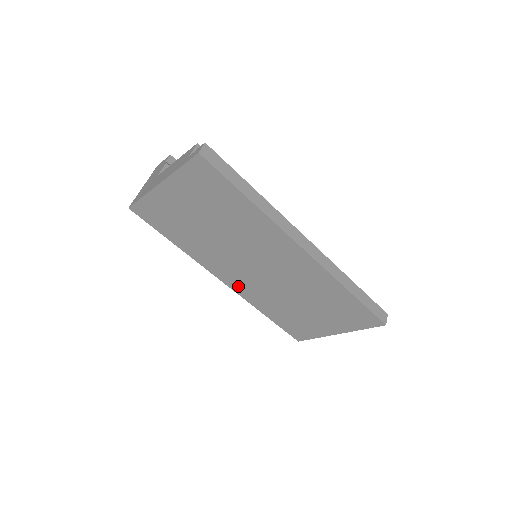
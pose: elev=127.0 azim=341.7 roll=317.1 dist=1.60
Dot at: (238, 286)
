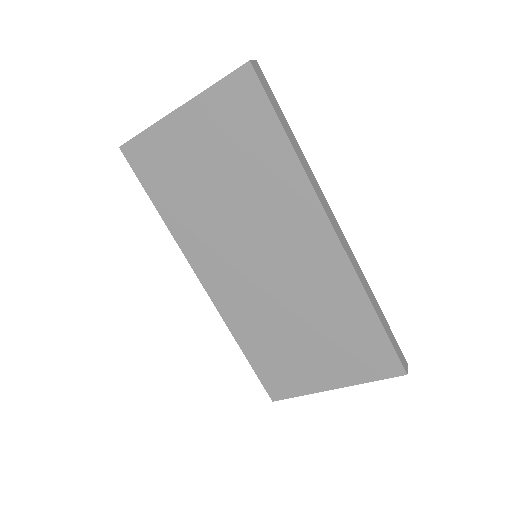
Dot at: (221, 293)
